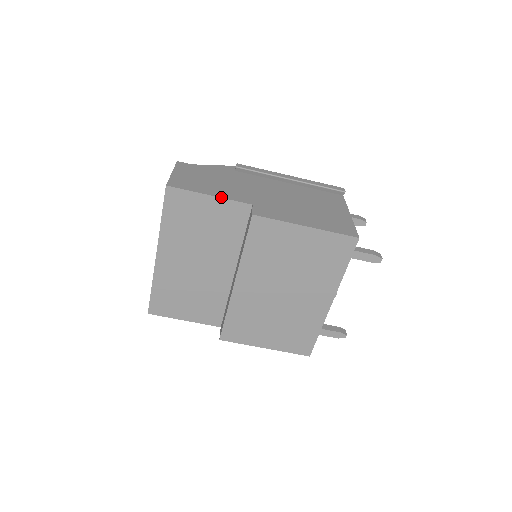
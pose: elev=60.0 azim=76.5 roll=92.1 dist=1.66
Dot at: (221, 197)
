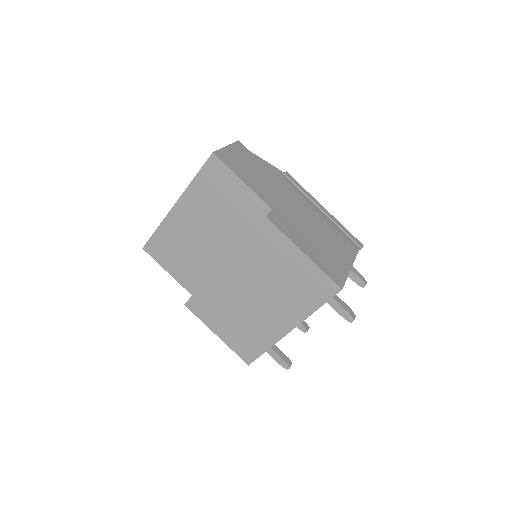
Dot at: (251, 188)
